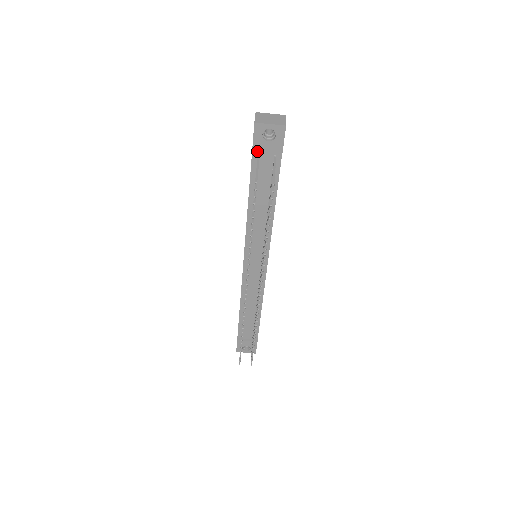
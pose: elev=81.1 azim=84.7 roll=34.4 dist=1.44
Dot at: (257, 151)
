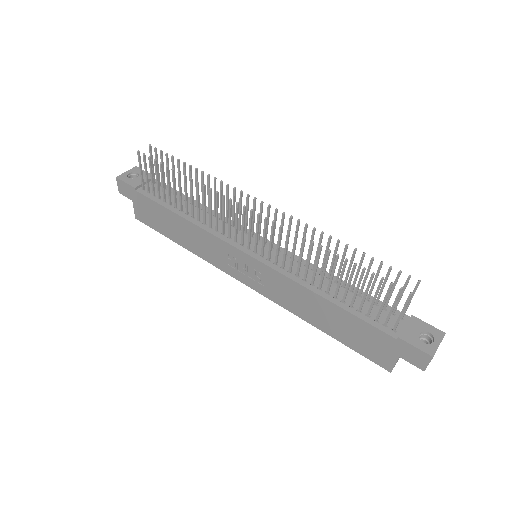
Dot at: (138, 186)
